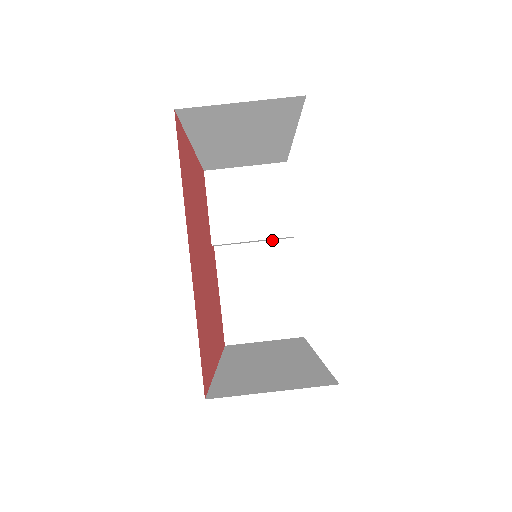
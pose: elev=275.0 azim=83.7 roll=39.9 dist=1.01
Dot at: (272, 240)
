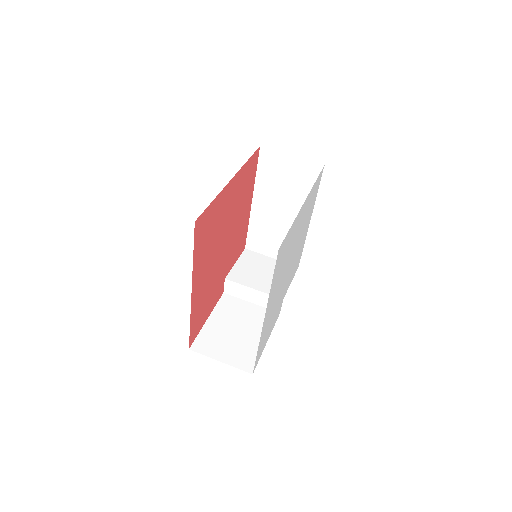
Dot at: (265, 307)
